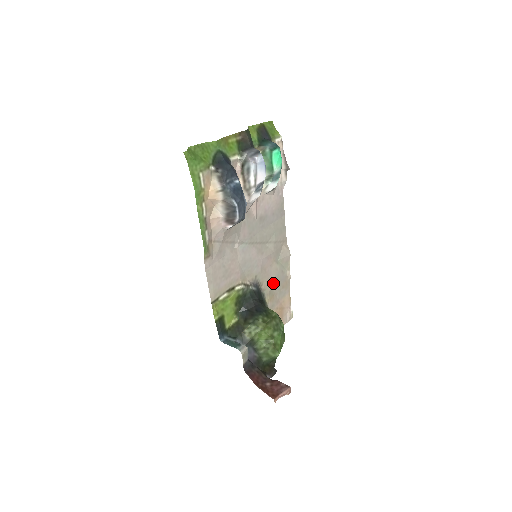
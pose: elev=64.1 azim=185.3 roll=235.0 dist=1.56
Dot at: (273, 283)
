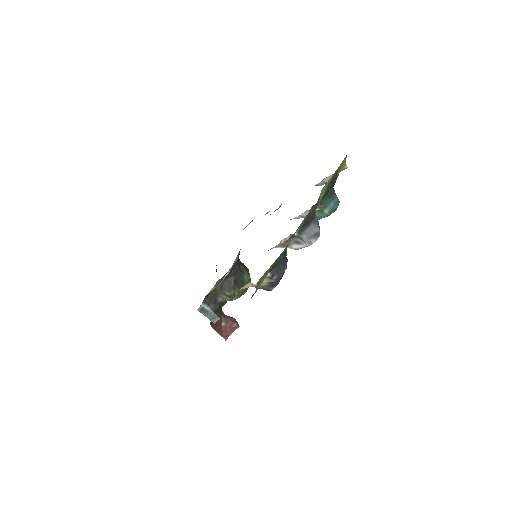
Dot at: occluded
